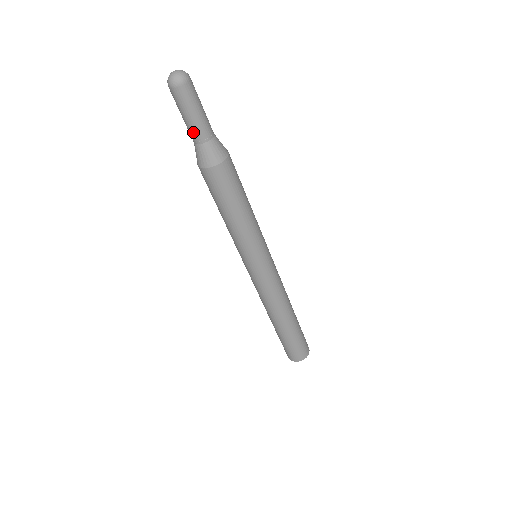
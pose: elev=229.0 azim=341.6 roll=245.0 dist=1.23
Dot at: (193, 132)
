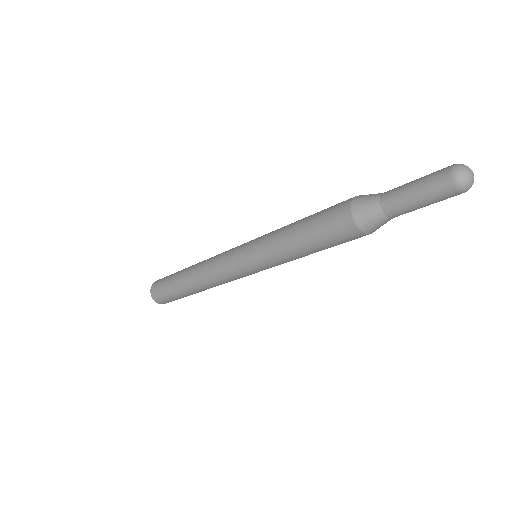
Dot at: (397, 203)
